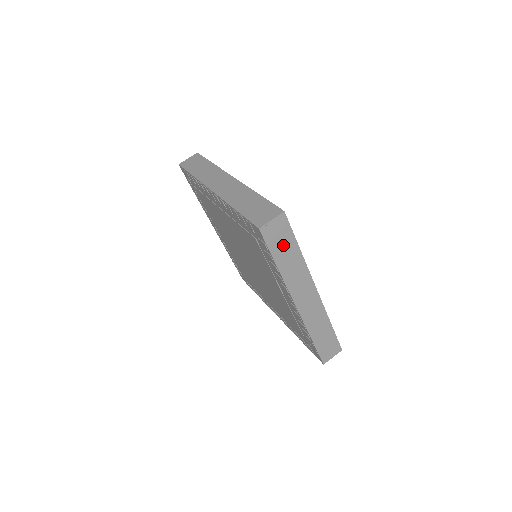
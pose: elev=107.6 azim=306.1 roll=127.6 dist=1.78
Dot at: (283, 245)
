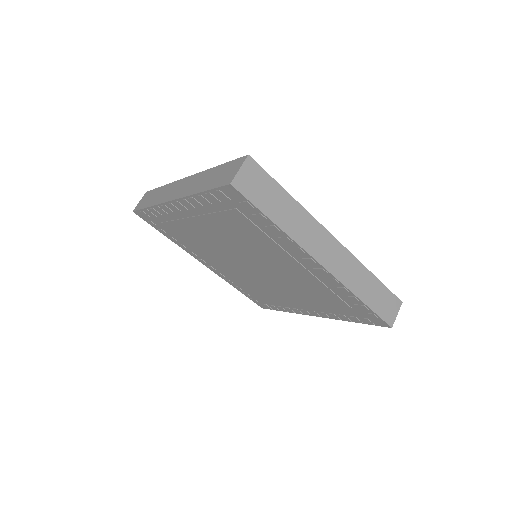
Dot at: (268, 195)
